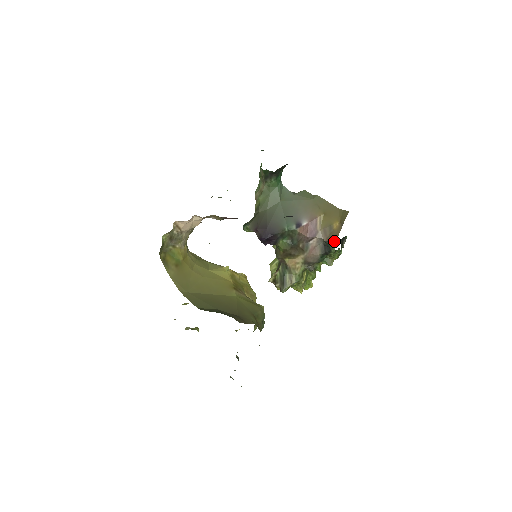
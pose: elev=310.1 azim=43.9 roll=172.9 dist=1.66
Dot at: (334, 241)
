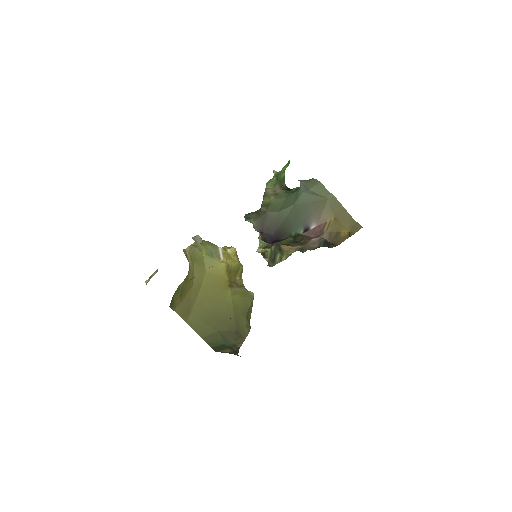
Dot at: (337, 245)
